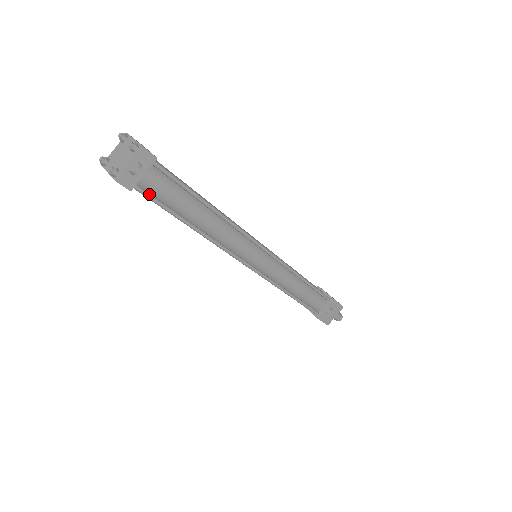
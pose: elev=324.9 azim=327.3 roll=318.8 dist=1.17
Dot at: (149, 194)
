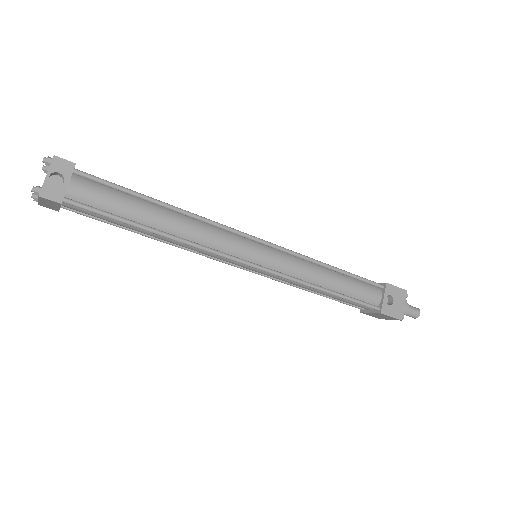
Dot at: (85, 205)
